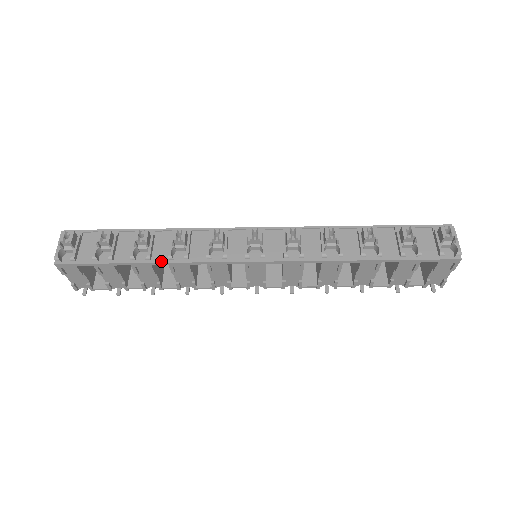
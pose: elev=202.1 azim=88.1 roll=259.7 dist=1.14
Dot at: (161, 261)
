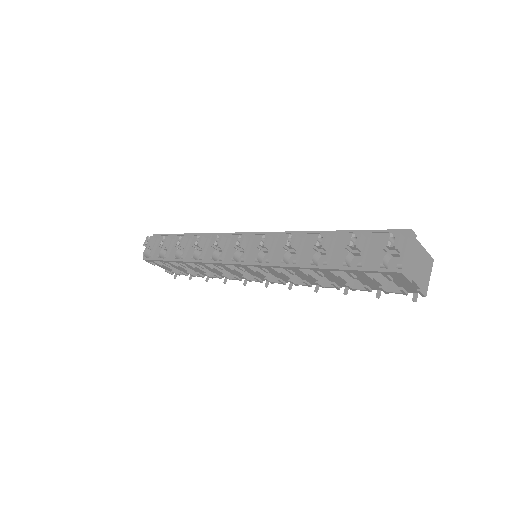
Dot at: (188, 260)
